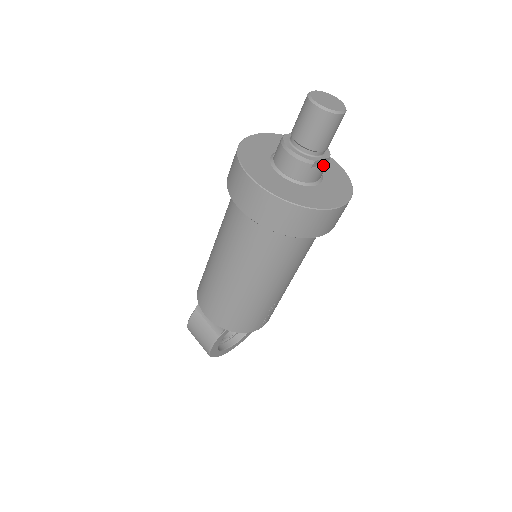
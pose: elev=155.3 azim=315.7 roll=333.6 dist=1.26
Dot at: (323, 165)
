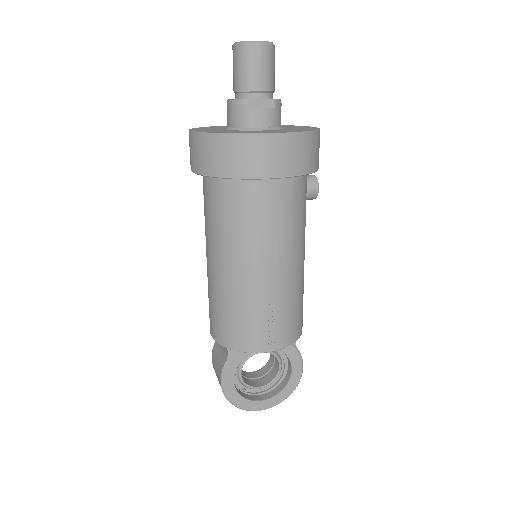
Dot at: (266, 108)
